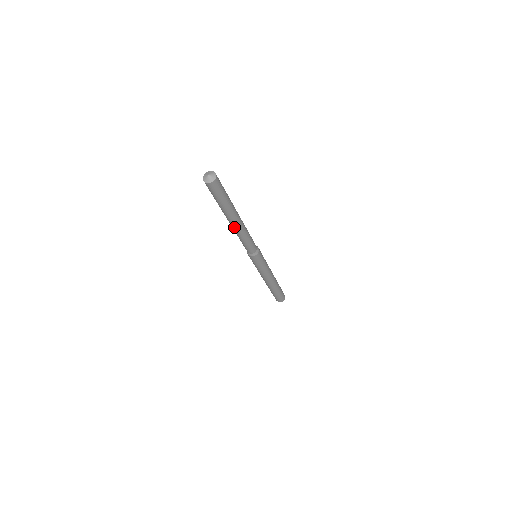
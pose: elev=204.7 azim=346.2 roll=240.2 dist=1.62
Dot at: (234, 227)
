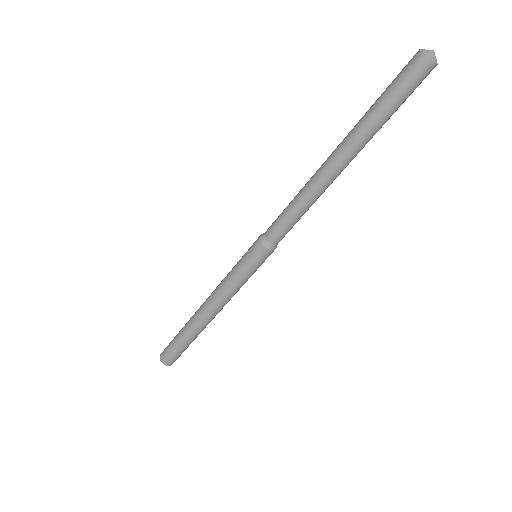
Dot at: (326, 173)
